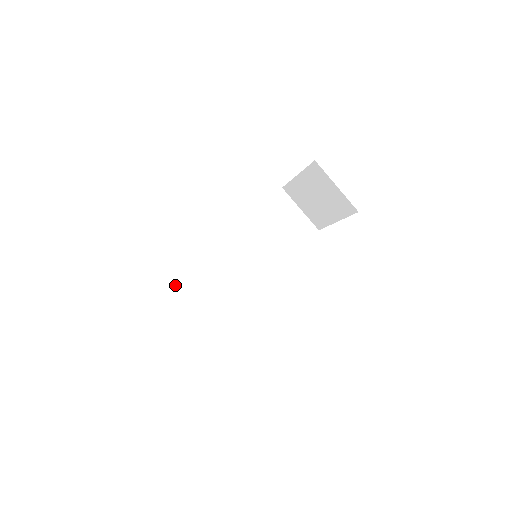
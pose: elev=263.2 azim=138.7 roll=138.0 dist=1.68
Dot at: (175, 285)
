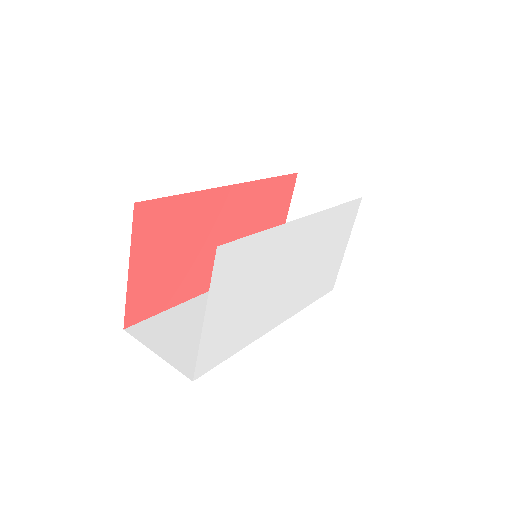
Dot at: (149, 320)
